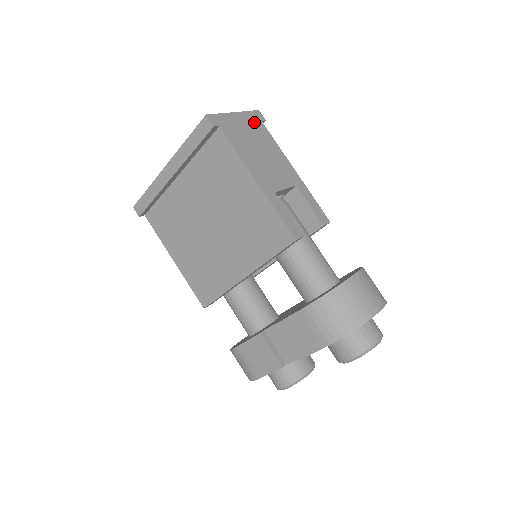
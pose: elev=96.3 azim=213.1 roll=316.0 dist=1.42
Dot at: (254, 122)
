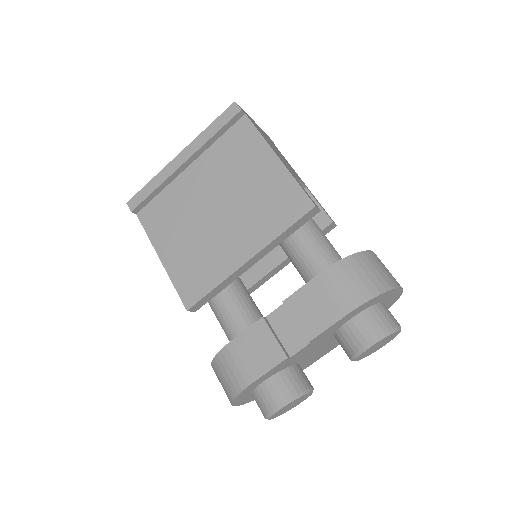
Dot at: (268, 137)
